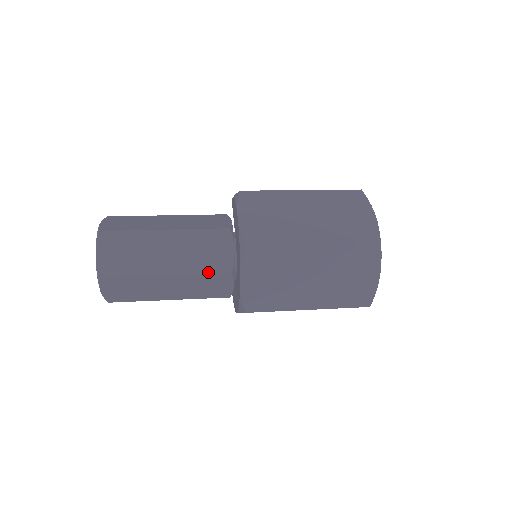
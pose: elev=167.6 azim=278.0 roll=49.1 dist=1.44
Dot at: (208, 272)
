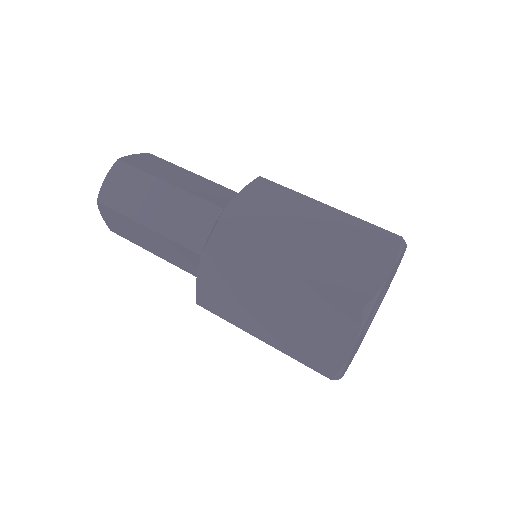
Dot at: (183, 243)
